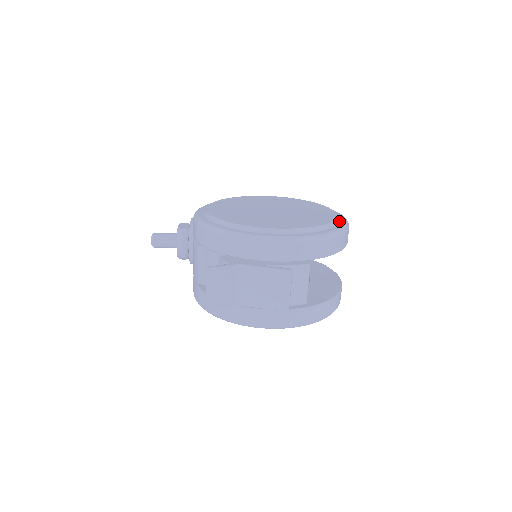
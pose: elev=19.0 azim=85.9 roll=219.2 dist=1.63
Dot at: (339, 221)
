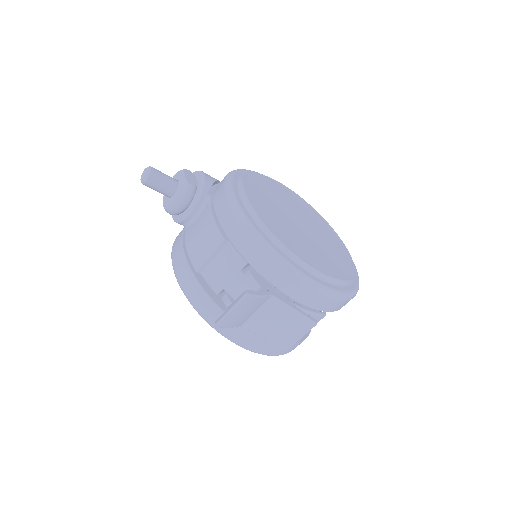
Dot at: occluded
